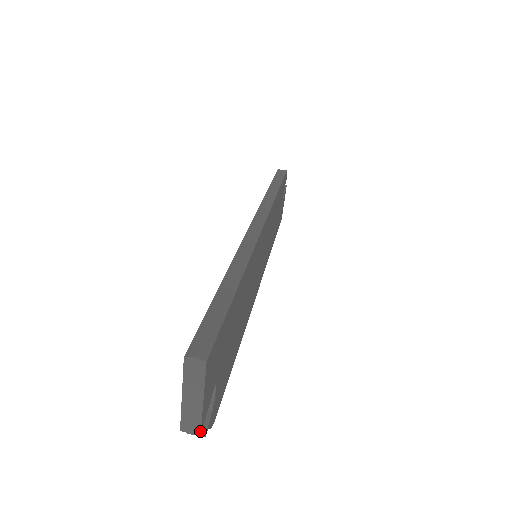
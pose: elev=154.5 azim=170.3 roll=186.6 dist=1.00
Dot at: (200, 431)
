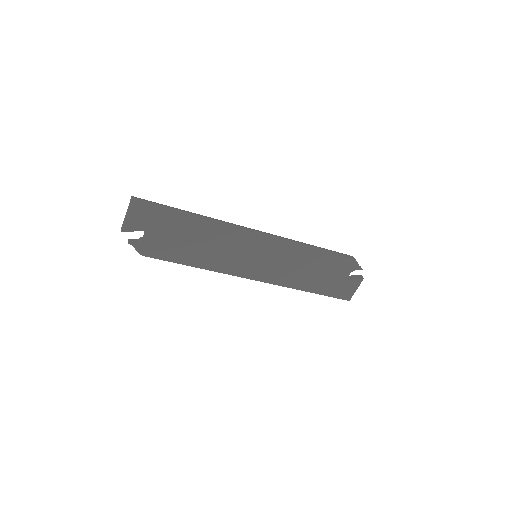
Dot at: (122, 230)
